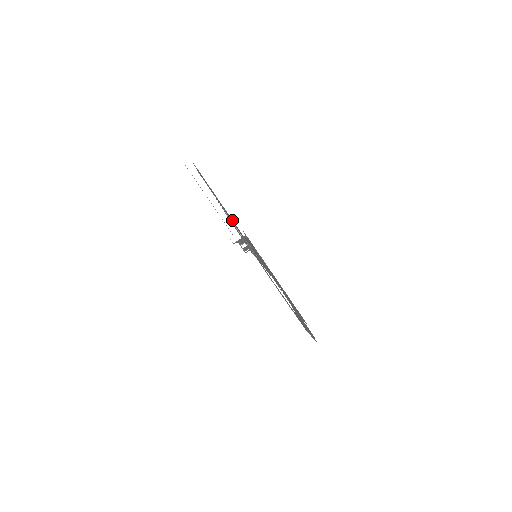
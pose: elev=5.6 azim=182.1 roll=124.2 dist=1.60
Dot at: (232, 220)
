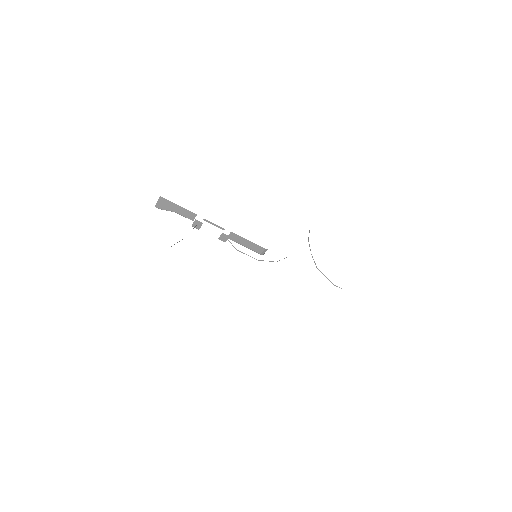
Dot at: occluded
